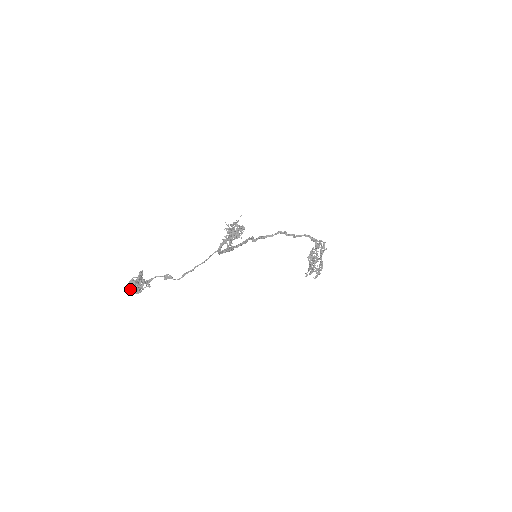
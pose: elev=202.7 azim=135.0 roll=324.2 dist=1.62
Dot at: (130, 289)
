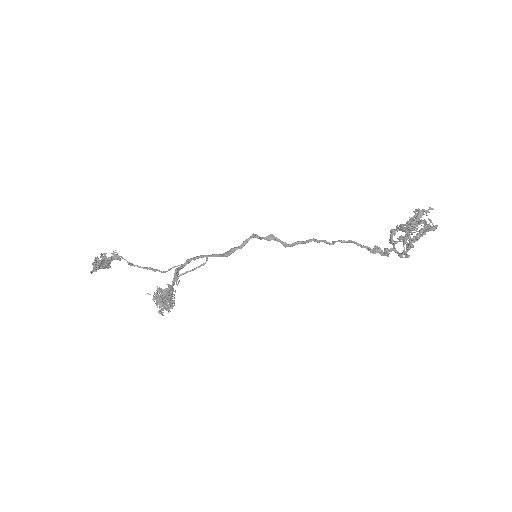
Dot at: occluded
